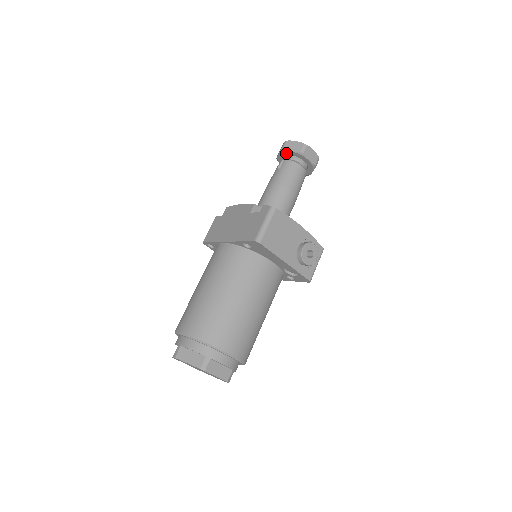
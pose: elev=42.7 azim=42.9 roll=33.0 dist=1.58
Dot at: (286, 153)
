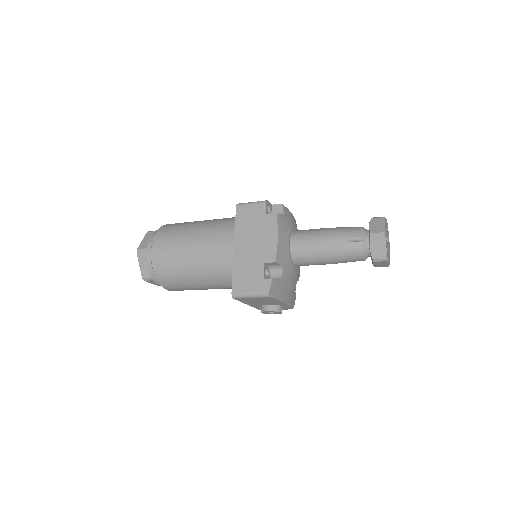
Dot at: (370, 239)
